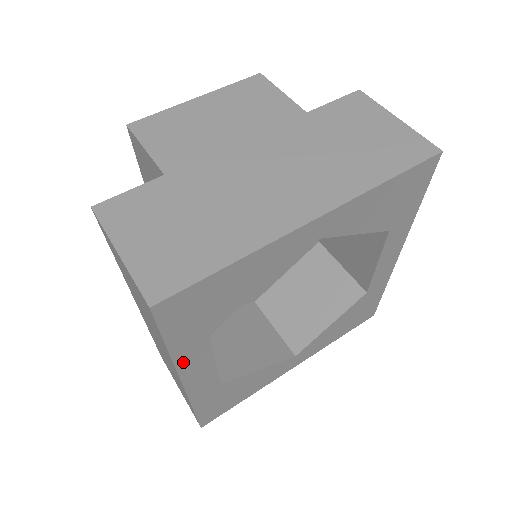
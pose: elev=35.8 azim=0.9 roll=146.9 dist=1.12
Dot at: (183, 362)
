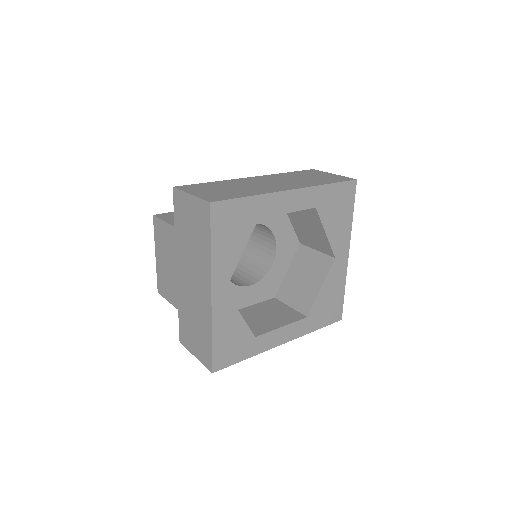
Dot at: (264, 348)
